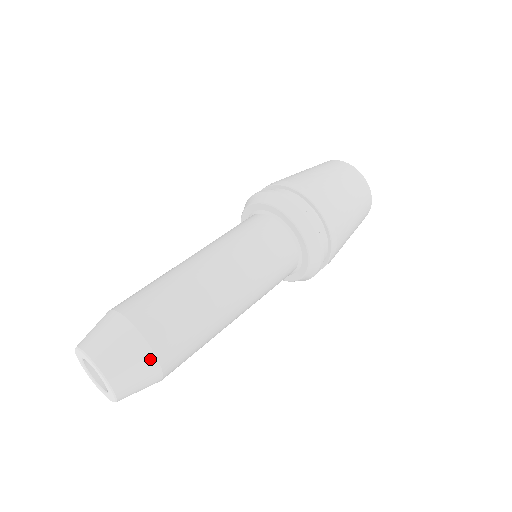
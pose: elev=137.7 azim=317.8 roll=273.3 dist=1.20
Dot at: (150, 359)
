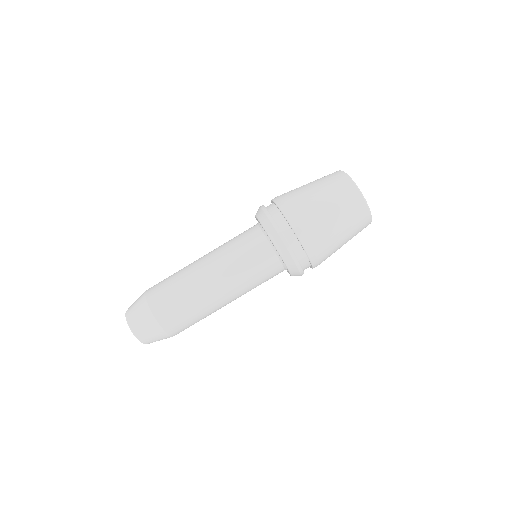
Dot at: (168, 337)
